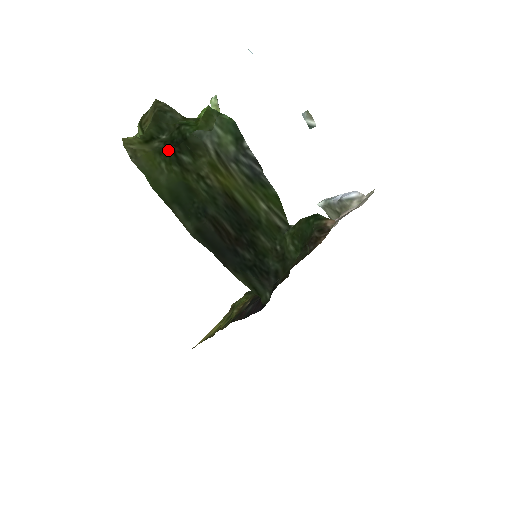
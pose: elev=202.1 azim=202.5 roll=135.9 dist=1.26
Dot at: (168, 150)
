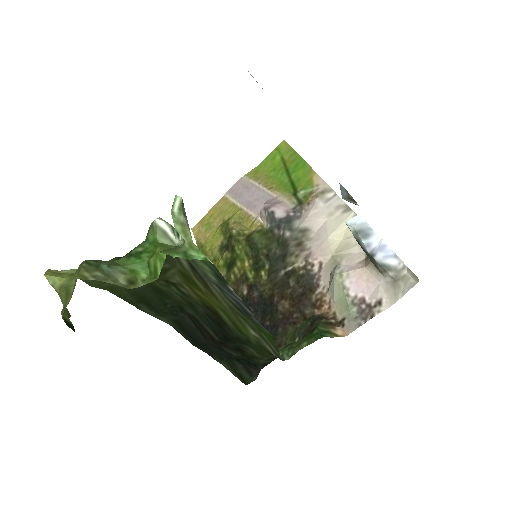
Dot at: occluded
